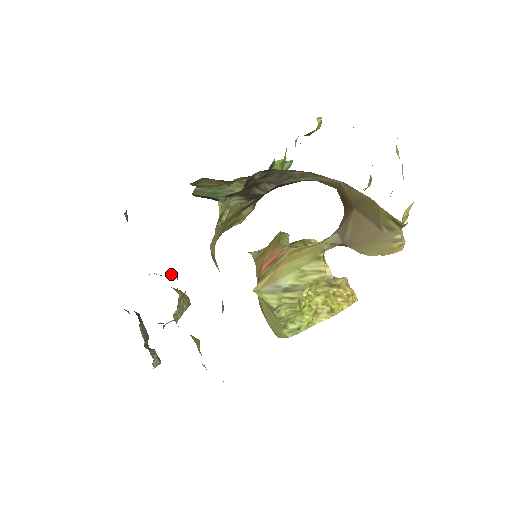
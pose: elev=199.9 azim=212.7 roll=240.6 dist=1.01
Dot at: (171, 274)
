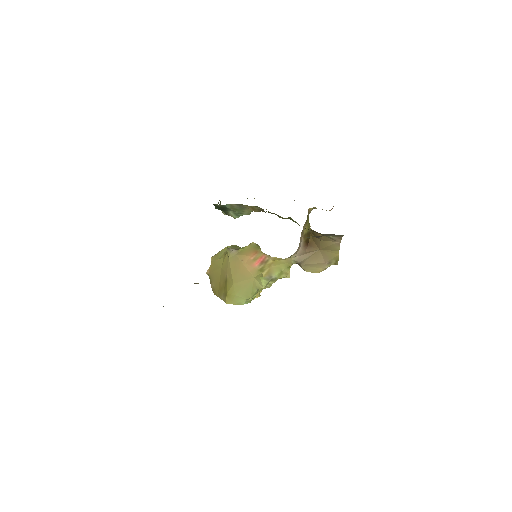
Dot at: occluded
